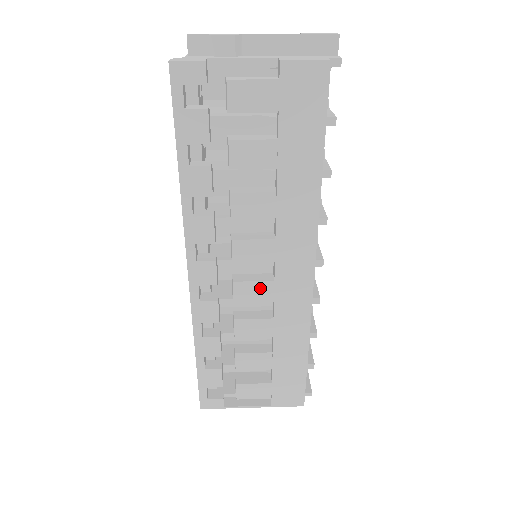
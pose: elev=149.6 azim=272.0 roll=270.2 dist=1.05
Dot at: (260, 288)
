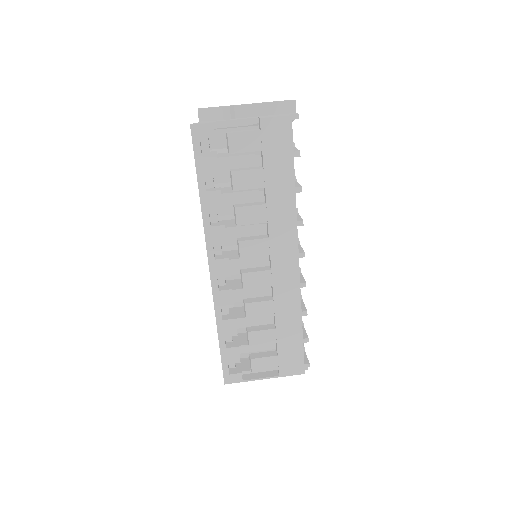
Dot at: (261, 276)
